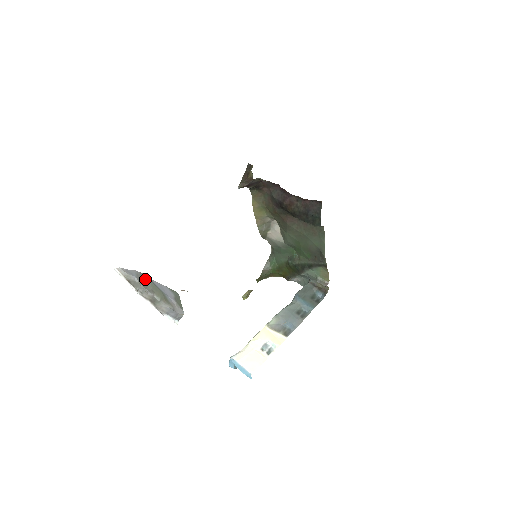
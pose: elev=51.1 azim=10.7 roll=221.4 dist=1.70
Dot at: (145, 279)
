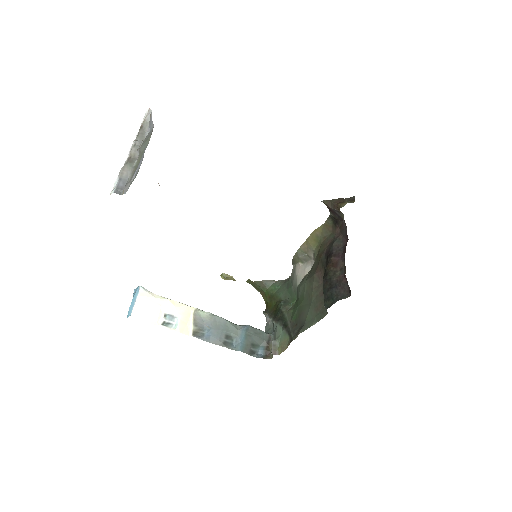
Dot at: (148, 139)
